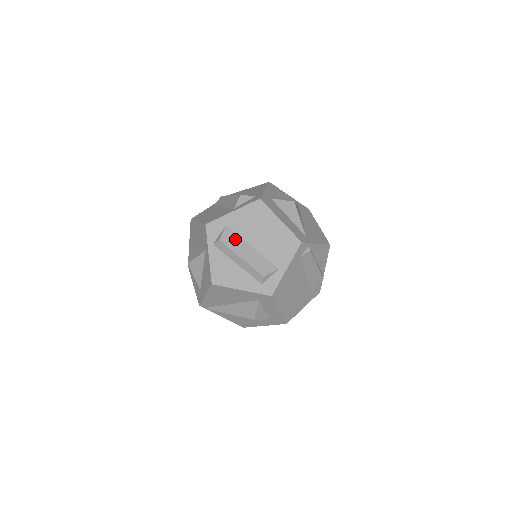
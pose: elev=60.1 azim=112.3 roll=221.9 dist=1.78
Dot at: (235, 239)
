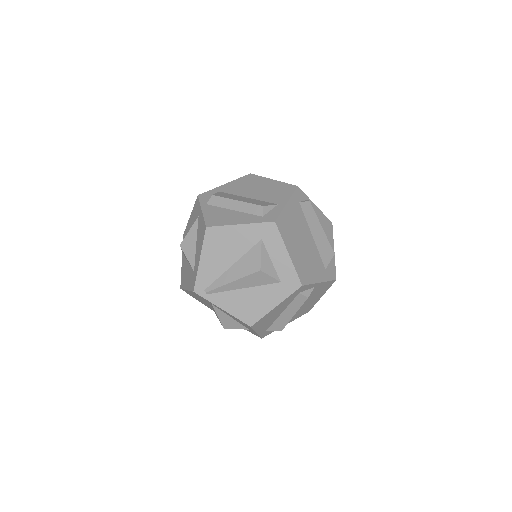
Dot at: (229, 195)
